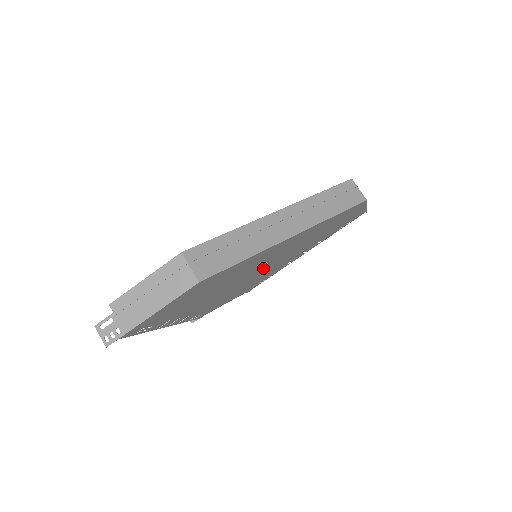
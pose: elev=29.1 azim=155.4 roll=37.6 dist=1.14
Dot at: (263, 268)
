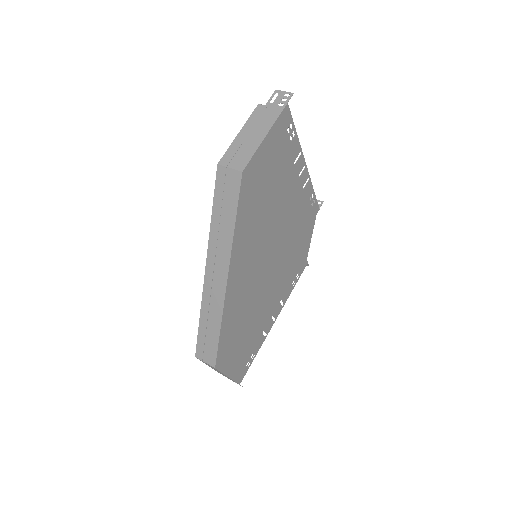
Dot at: (271, 254)
